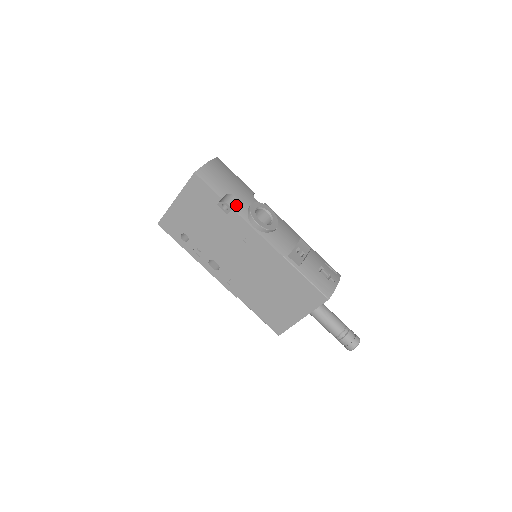
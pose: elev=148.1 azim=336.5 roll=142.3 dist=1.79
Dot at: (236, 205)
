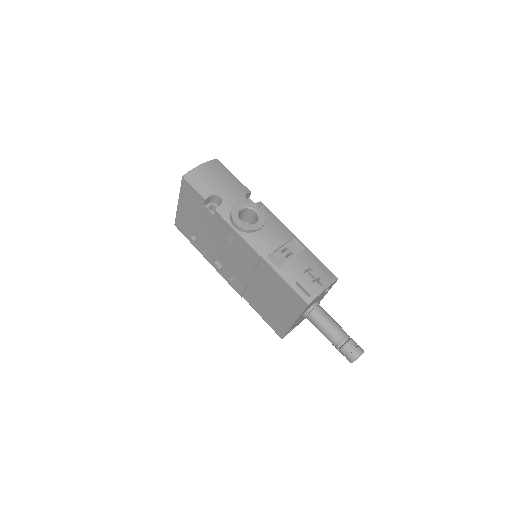
Dot at: (219, 206)
